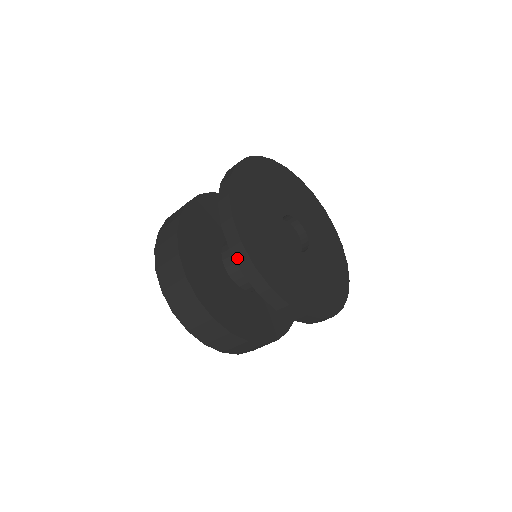
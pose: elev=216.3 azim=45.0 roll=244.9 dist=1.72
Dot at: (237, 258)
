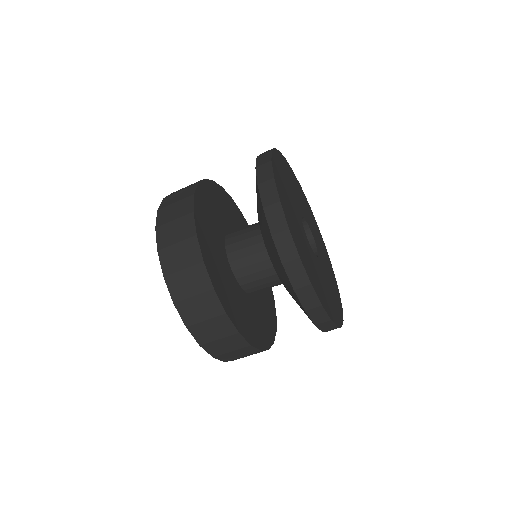
Dot at: (279, 246)
